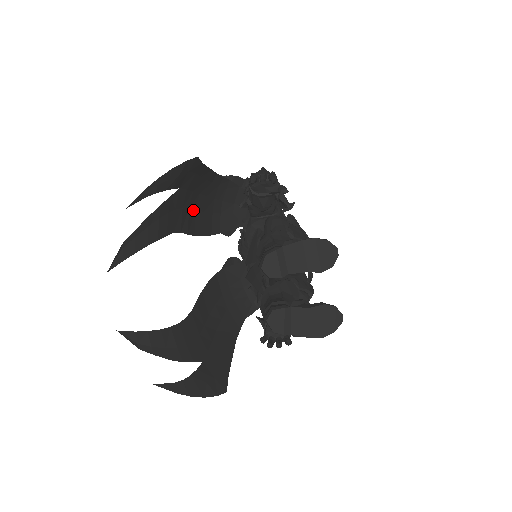
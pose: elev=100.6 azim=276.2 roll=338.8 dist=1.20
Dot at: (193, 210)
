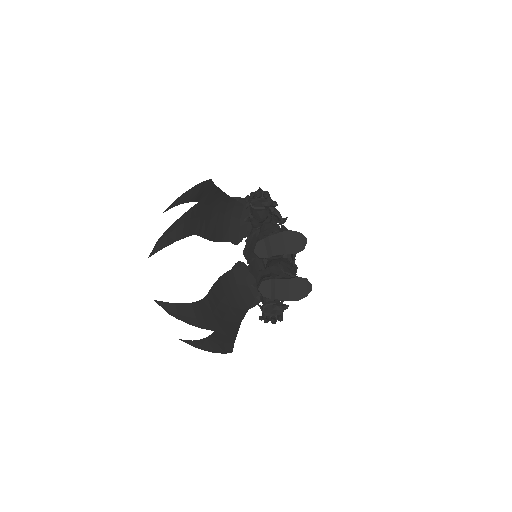
Dot at: (208, 220)
